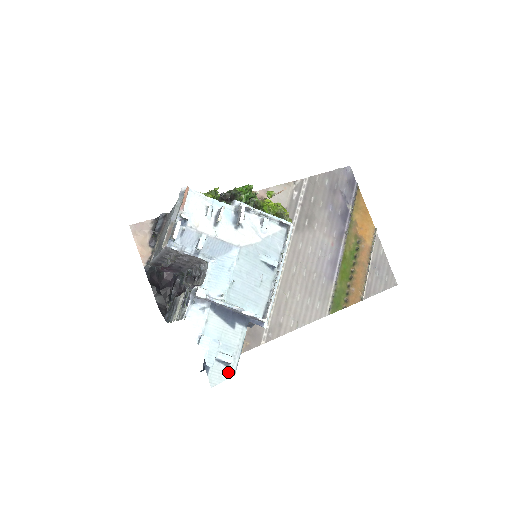
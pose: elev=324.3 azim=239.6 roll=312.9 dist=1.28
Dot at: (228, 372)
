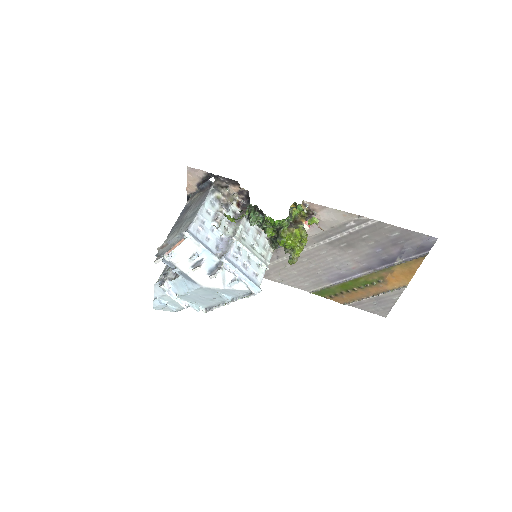
Dot at: occluded
